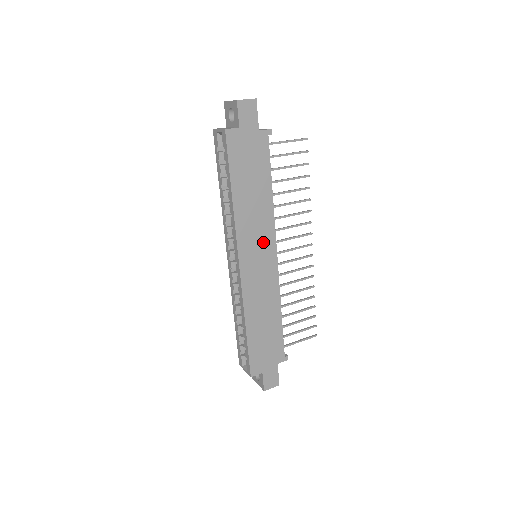
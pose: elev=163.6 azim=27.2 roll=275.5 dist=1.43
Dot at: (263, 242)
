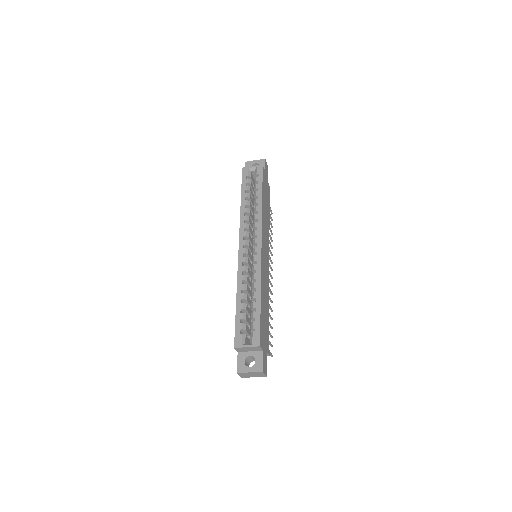
Dot at: (267, 244)
